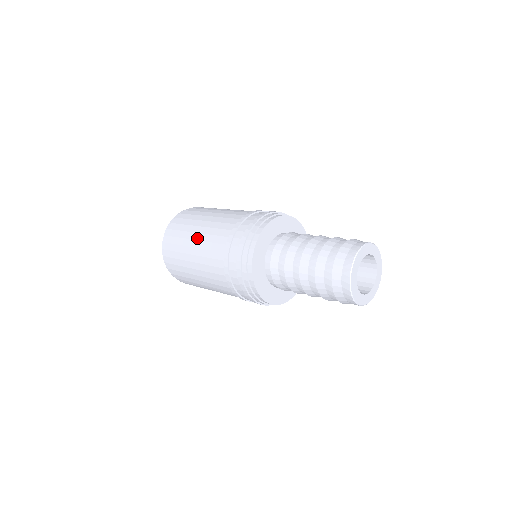
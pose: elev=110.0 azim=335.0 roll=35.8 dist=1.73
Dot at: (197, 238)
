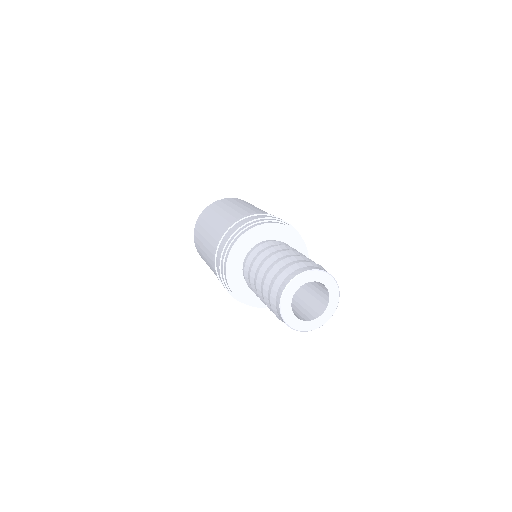
Dot at: (221, 214)
